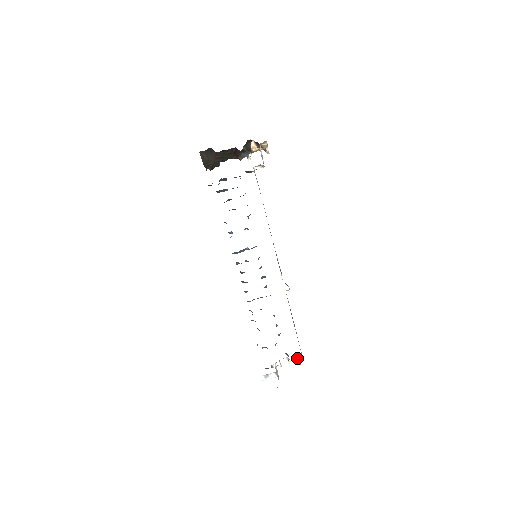
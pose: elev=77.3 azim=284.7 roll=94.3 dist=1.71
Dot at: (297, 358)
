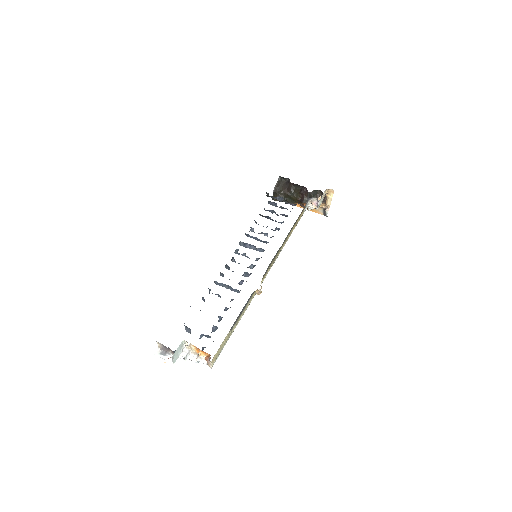
Dot at: occluded
